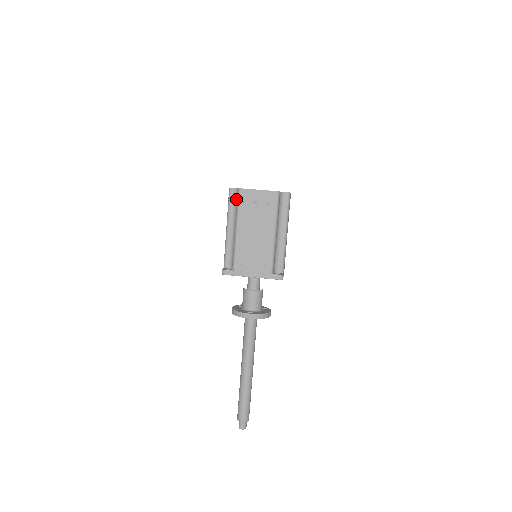
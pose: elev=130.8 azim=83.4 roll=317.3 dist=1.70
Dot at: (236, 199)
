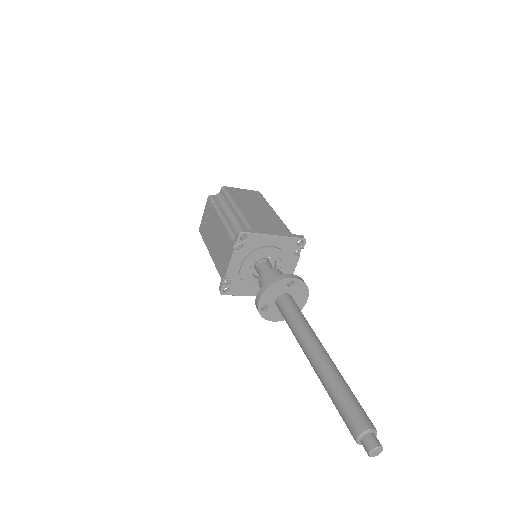
Dot at: (221, 199)
